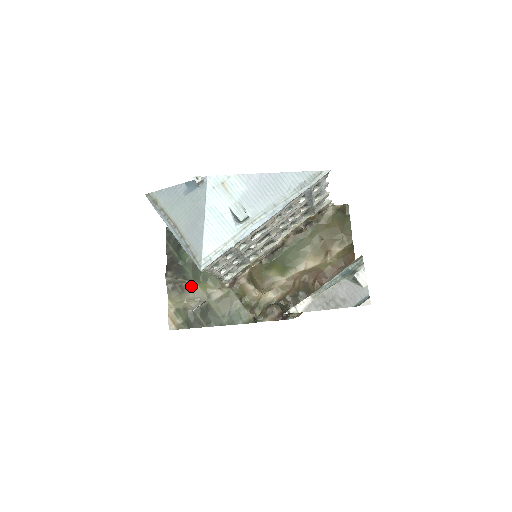
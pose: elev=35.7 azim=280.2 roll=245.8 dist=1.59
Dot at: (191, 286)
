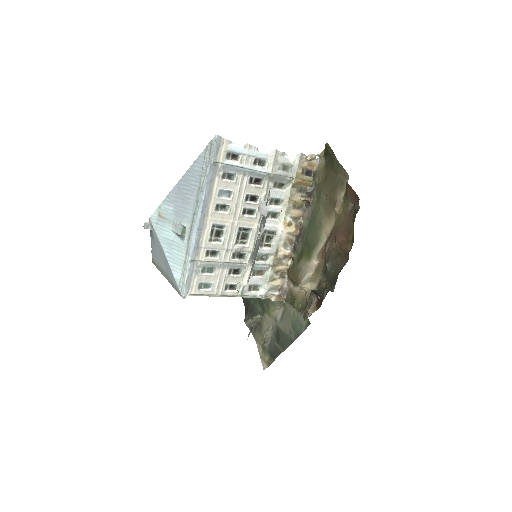
Dot at: (263, 319)
